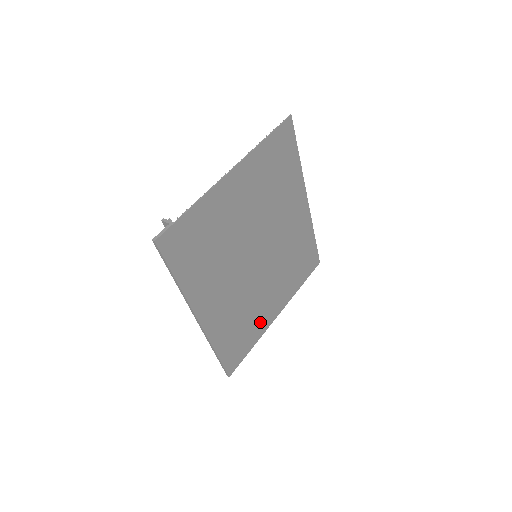
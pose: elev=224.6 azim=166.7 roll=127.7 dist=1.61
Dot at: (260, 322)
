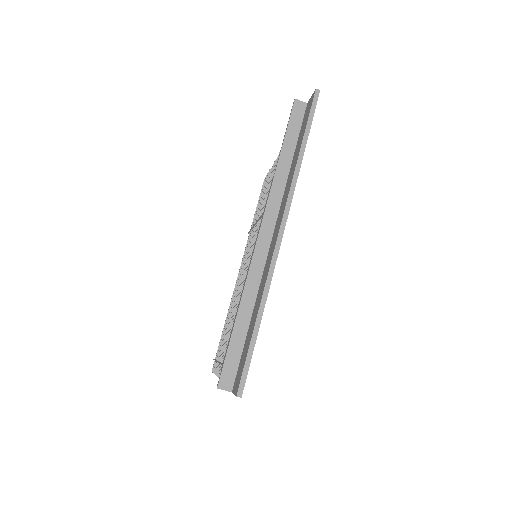
Dot at: occluded
